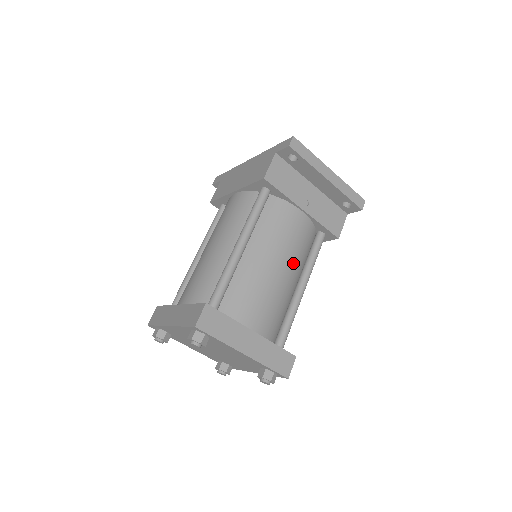
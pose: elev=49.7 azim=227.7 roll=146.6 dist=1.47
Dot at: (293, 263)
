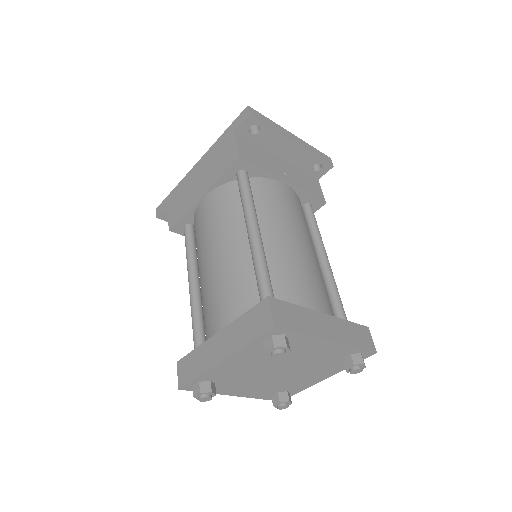
Dot at: (307, 236)
